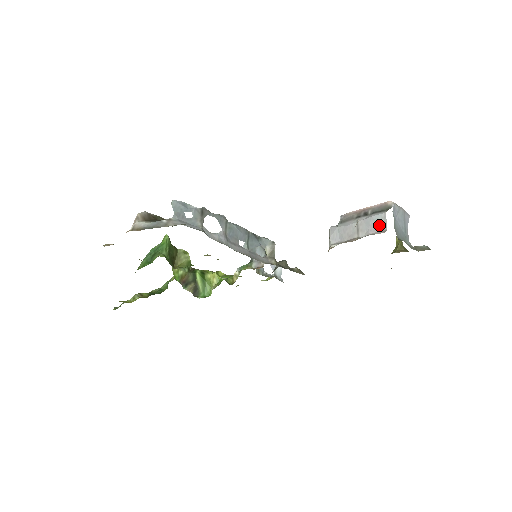
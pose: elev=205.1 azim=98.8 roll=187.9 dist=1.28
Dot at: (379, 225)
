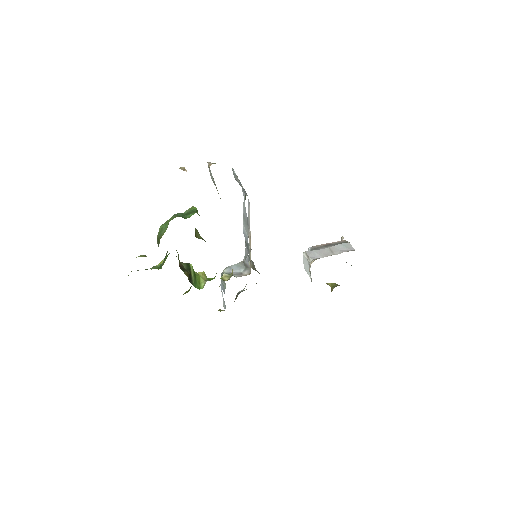
Dot at: (348, 248)
